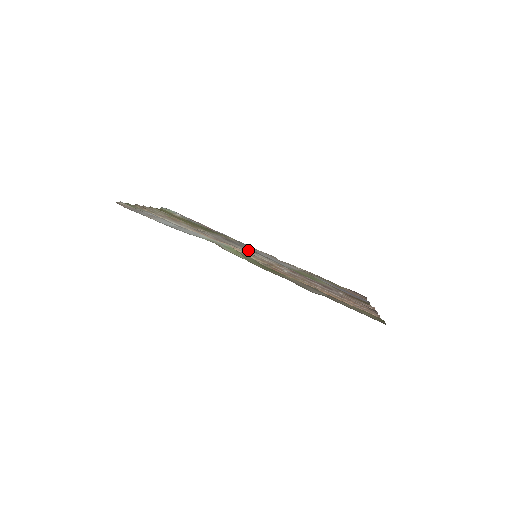
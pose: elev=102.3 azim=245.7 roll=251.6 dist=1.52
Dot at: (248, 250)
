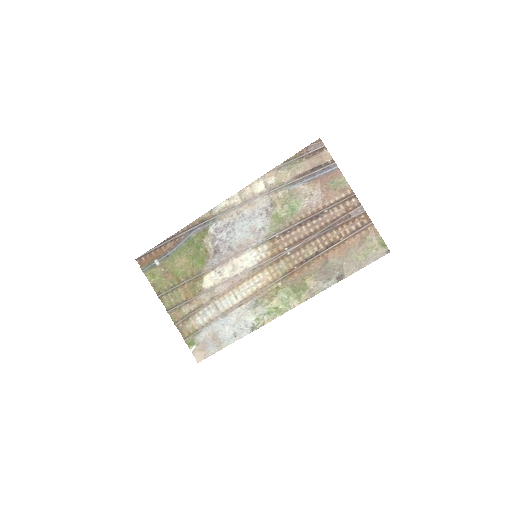
Dot at: (245, 256)
